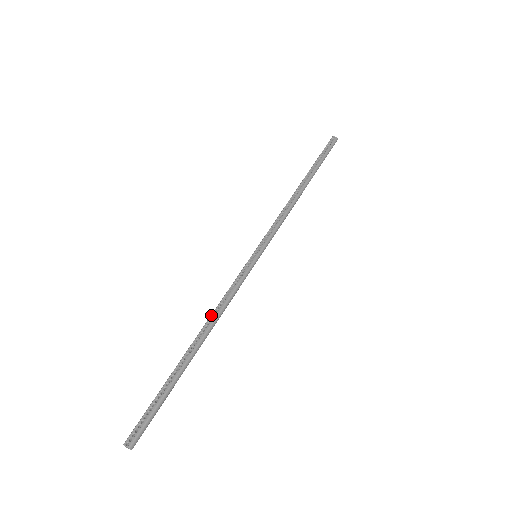
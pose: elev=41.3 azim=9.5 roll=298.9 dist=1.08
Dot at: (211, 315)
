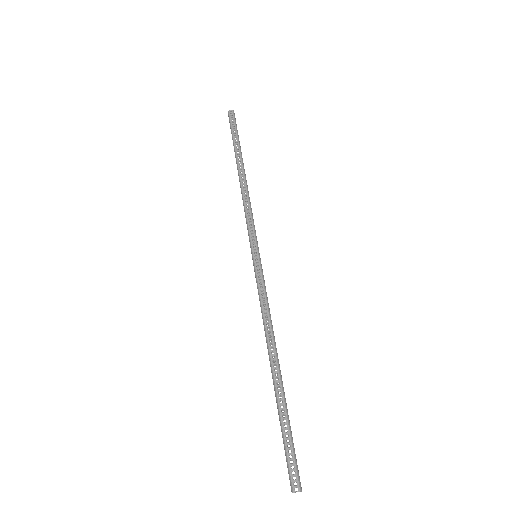
Dot at: (266, 331)
